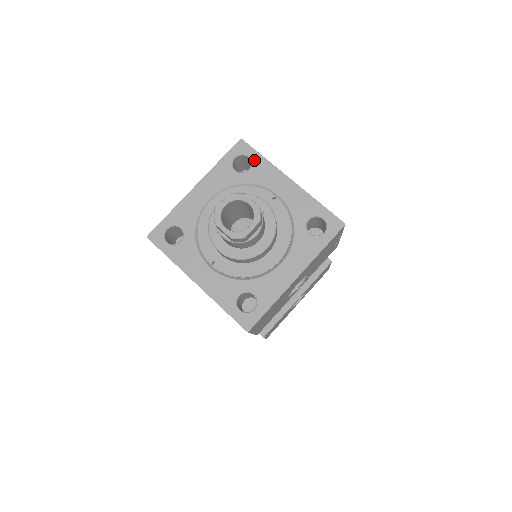
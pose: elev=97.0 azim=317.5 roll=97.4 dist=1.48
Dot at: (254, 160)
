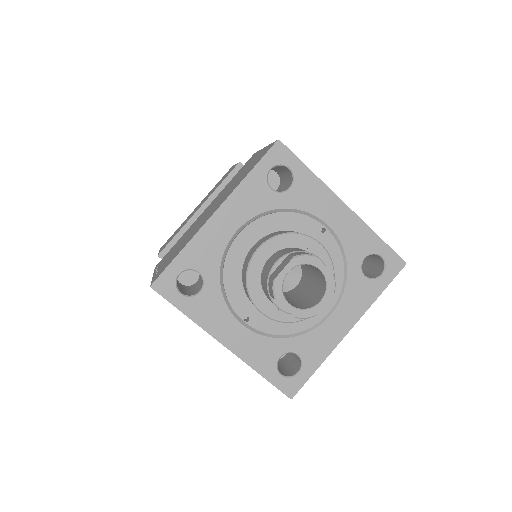
Dot at: (297, 174)
